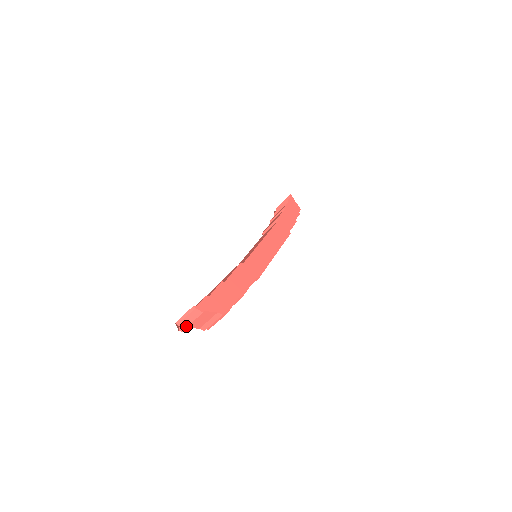
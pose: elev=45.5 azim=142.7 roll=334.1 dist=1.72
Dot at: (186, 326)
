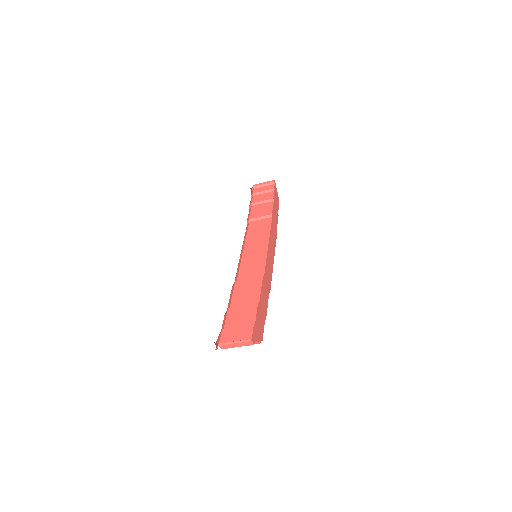
Dot at: (226, 348)
